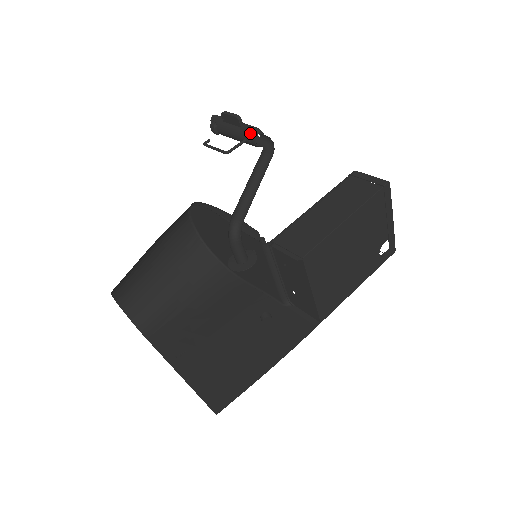
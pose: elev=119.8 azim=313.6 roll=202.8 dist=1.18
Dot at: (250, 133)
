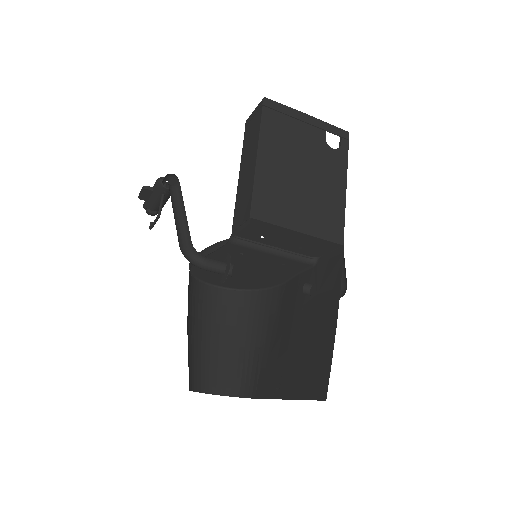
Dot at: (158, 187)
